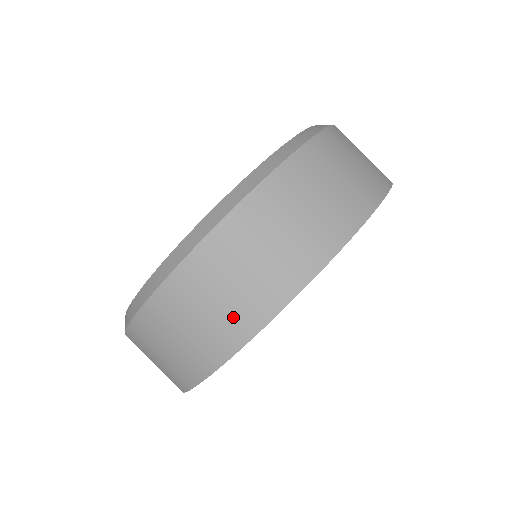
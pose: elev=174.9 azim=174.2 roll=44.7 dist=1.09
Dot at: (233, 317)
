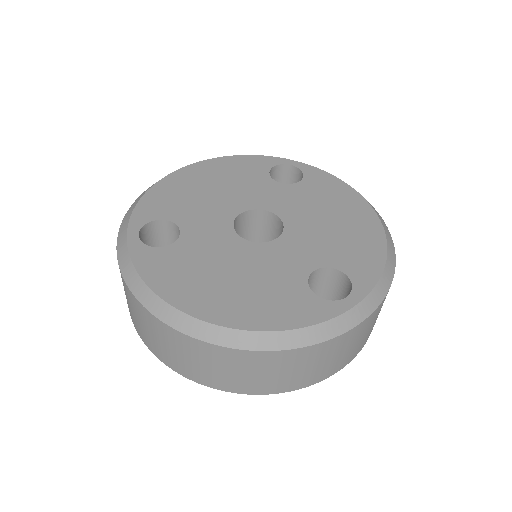
Dot at: (333, 366)
